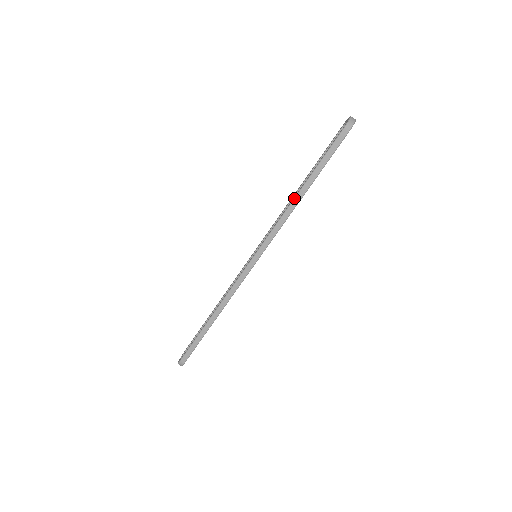
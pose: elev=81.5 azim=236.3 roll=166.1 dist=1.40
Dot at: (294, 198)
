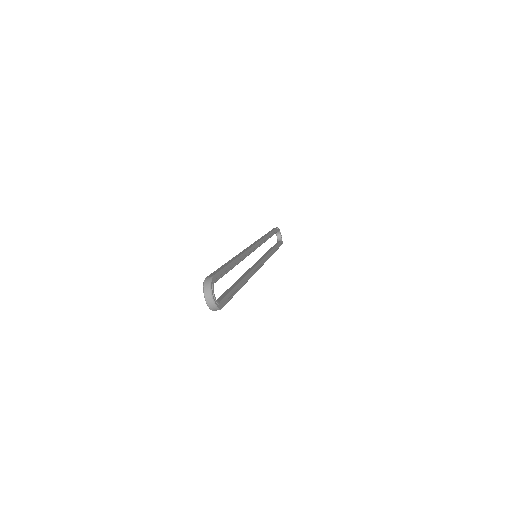
Dot at: occluded
